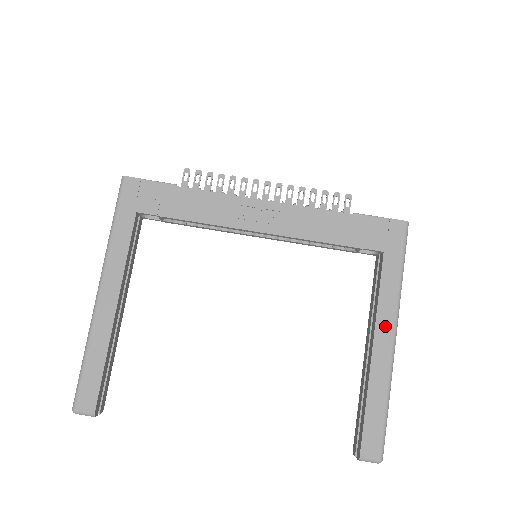
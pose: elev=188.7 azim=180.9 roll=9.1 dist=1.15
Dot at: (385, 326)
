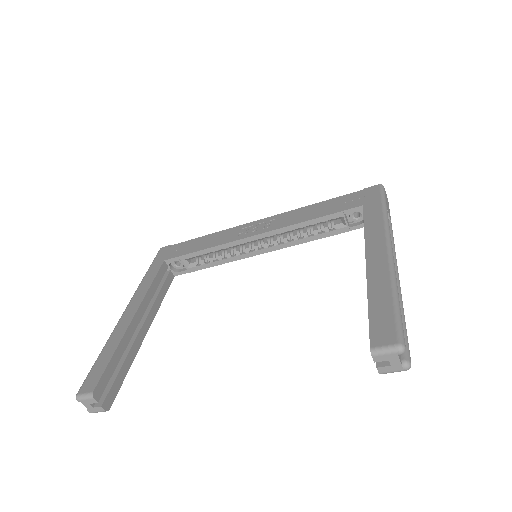
Dot at: (375, 243)
